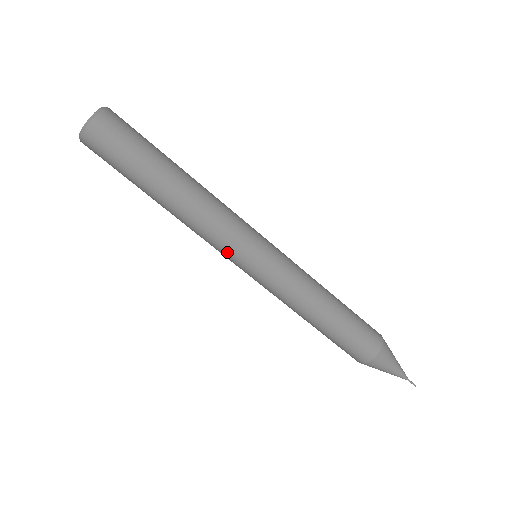
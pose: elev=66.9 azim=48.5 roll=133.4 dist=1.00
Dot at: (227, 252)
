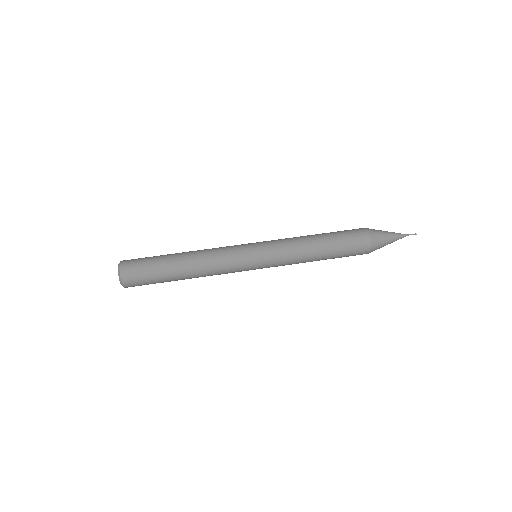
Dot at: (237, 256)
